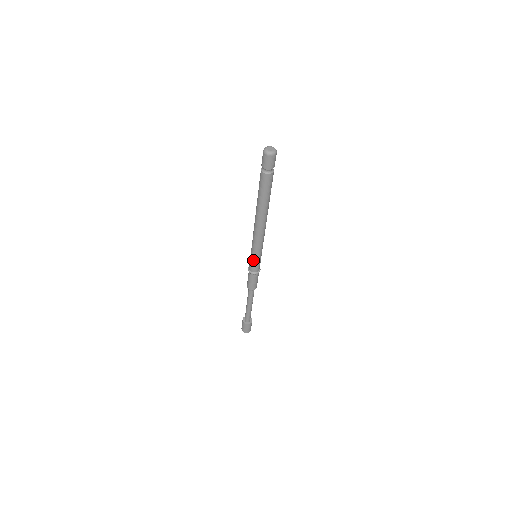
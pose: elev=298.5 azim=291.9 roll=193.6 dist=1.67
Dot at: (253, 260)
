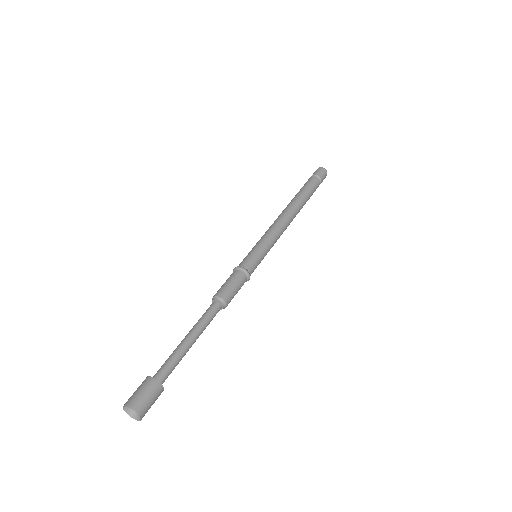
Dot at: (252, 251)
